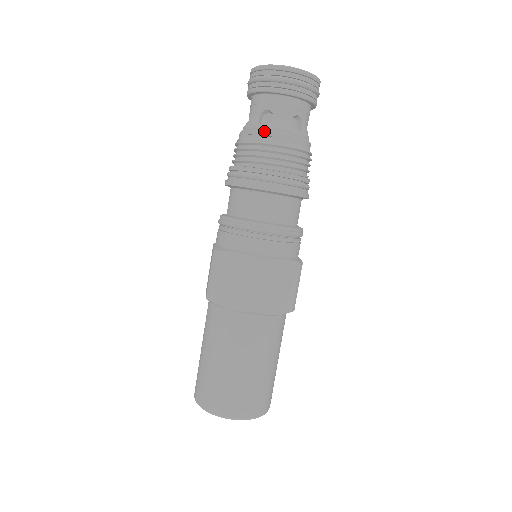
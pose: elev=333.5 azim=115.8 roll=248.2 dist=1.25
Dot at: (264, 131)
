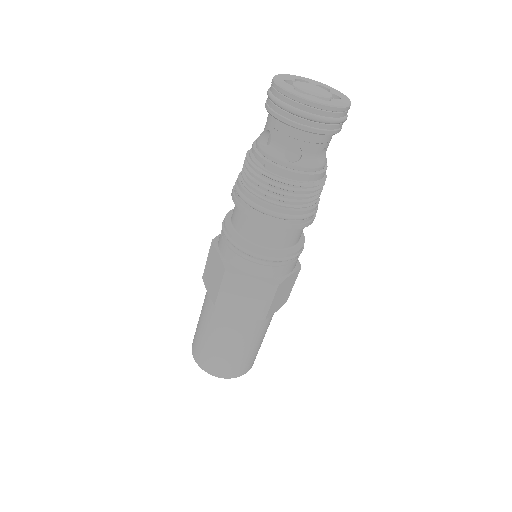
Dot at: (257, 153)
